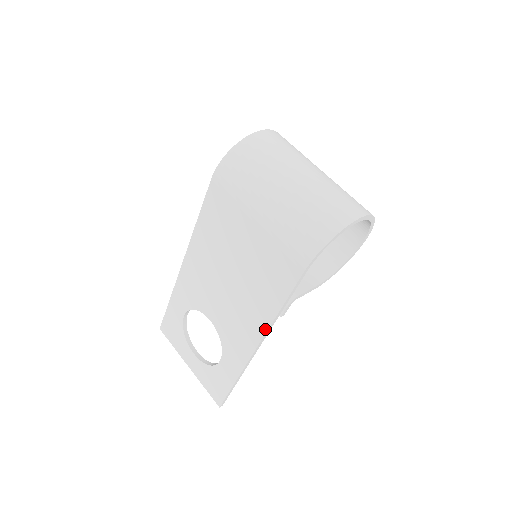
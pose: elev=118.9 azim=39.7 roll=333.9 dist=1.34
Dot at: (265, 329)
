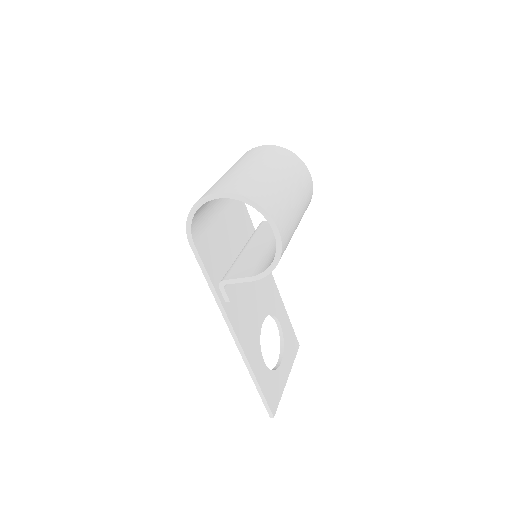
Dot at: (223, 313)
